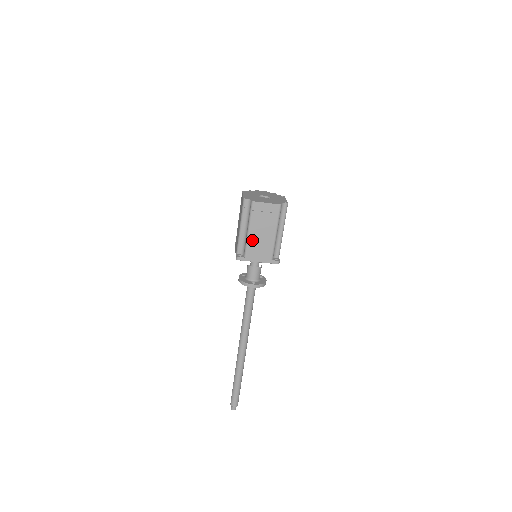
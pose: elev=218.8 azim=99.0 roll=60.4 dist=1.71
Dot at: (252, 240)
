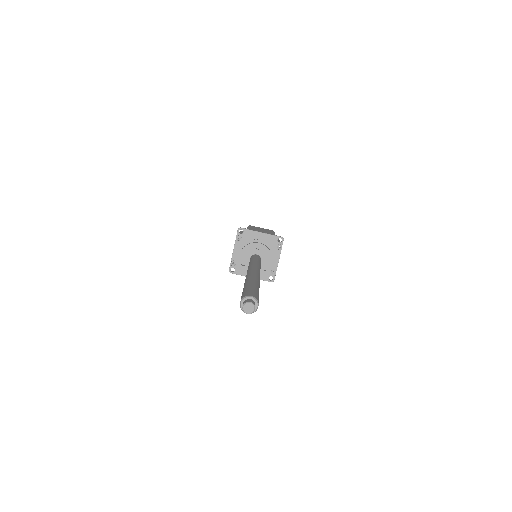
Dot at: occluded
